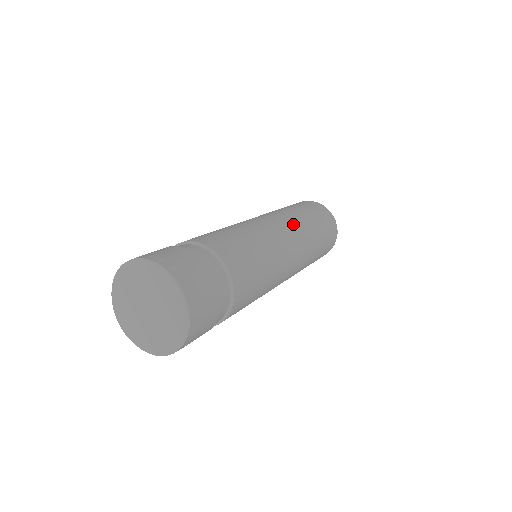
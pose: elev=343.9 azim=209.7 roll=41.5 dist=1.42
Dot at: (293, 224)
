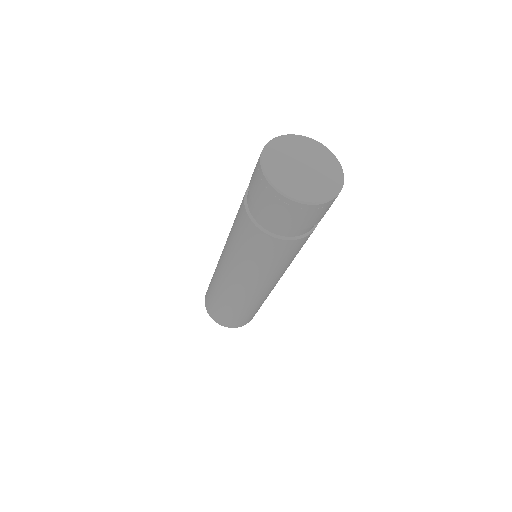
Dot at: occluded
